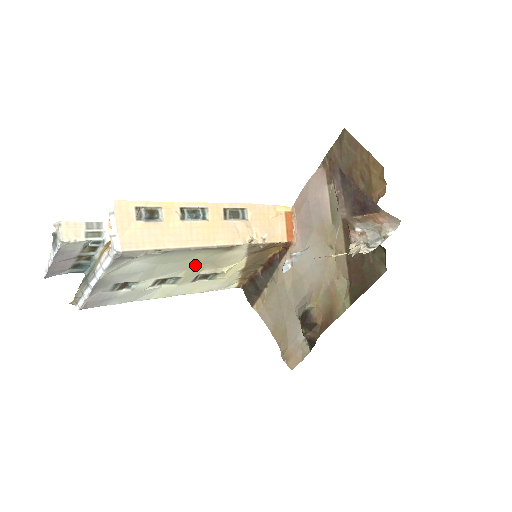
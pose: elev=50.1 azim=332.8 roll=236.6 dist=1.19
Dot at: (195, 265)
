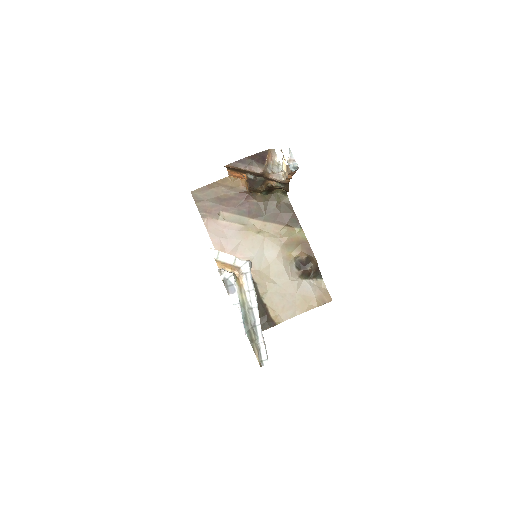
Dot at: occluded
